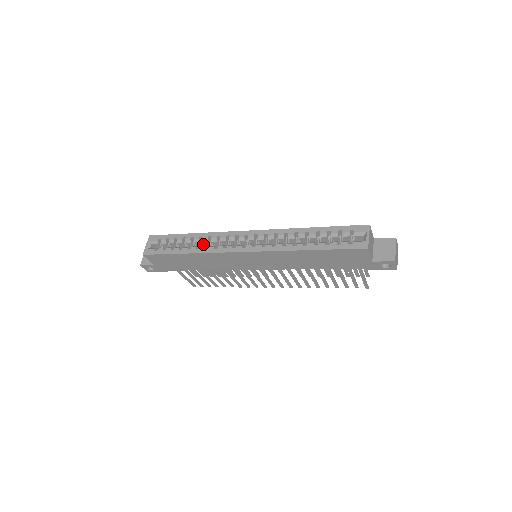
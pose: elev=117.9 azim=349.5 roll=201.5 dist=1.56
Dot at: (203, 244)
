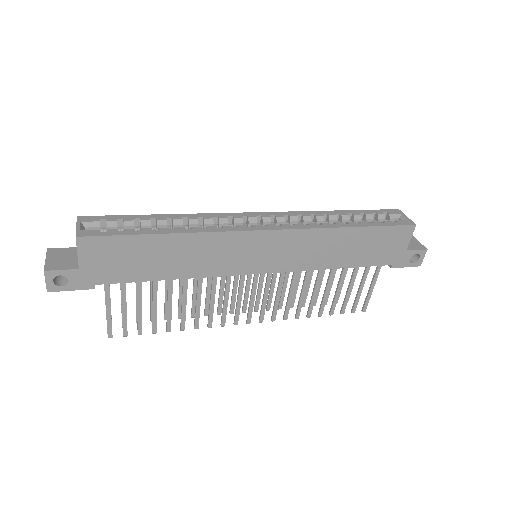
Dot at: occluded
